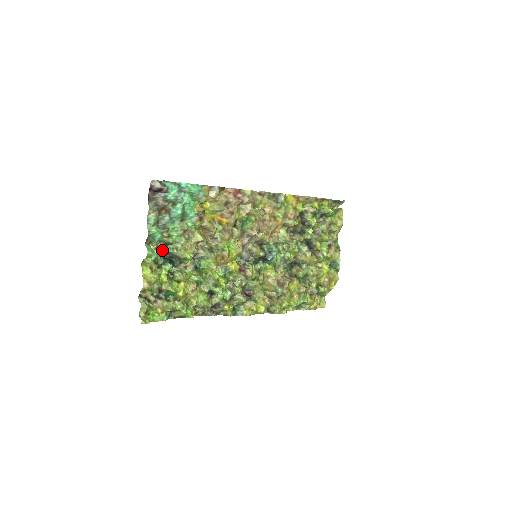
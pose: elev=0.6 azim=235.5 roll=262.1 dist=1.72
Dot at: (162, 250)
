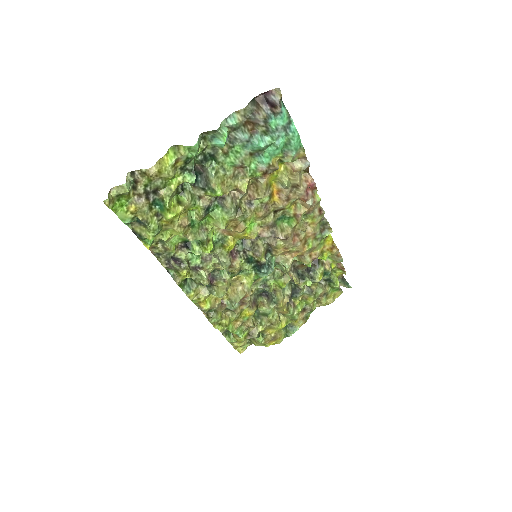
Dot at: (203, 157)
